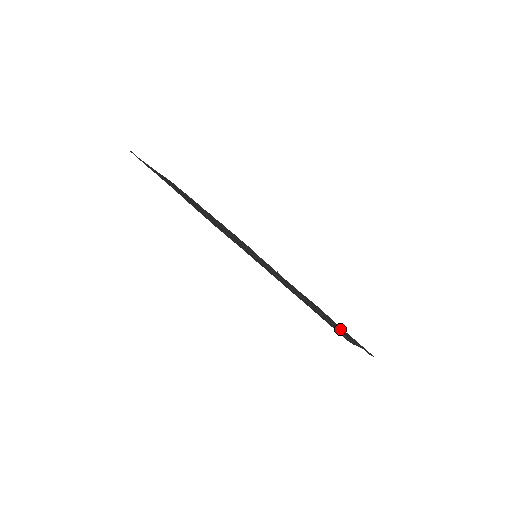
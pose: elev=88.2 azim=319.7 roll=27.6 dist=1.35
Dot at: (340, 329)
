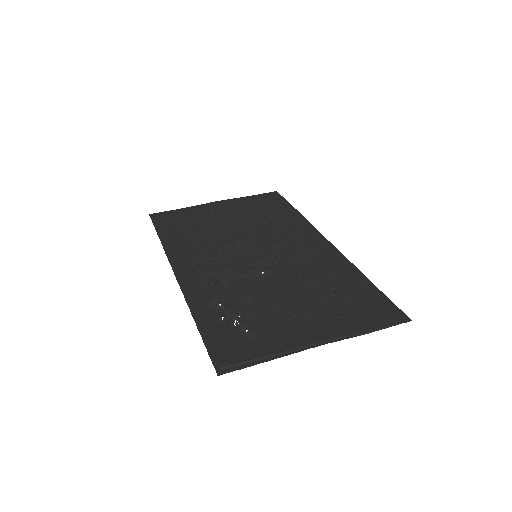
Dot at: (283, 333)
